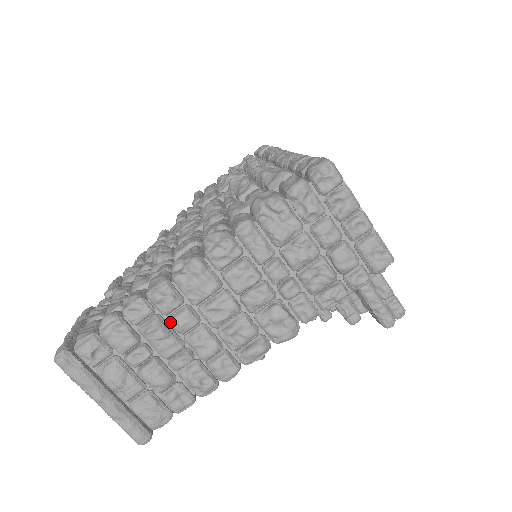
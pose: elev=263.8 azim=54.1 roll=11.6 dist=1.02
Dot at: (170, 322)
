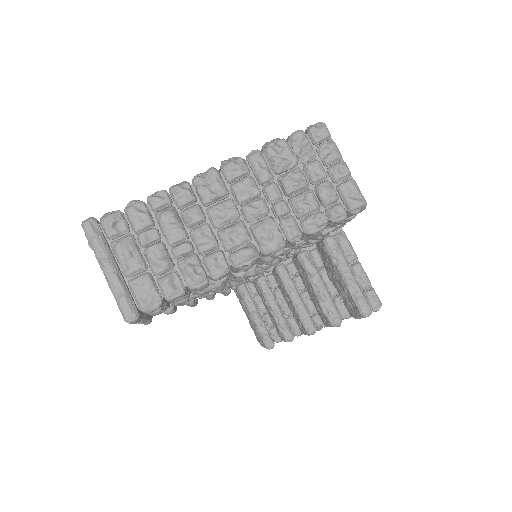
Dot at: (182, 214)
